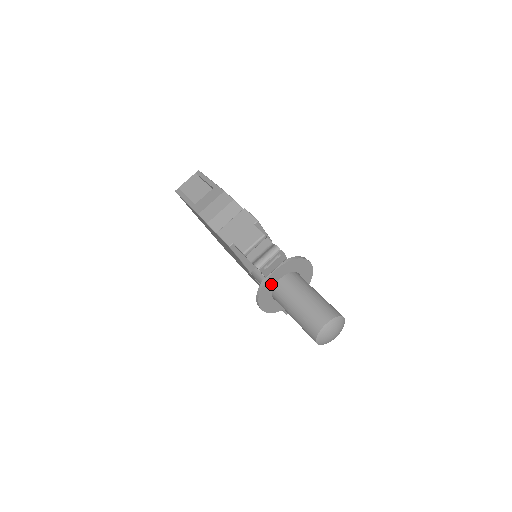
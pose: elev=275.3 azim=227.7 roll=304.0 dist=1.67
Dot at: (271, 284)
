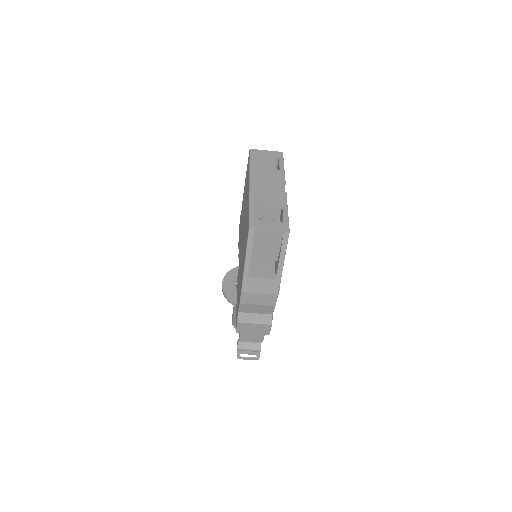
Dot at: occluded
